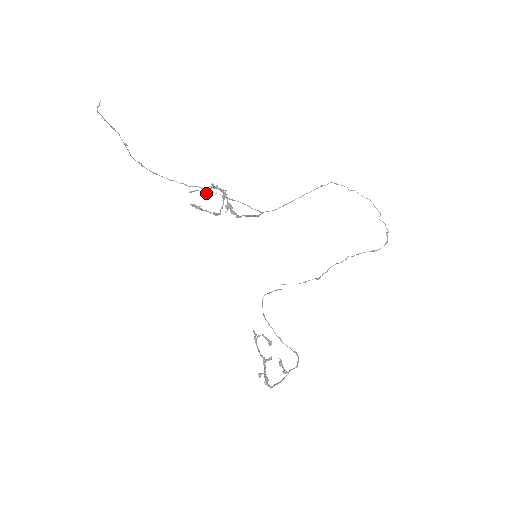
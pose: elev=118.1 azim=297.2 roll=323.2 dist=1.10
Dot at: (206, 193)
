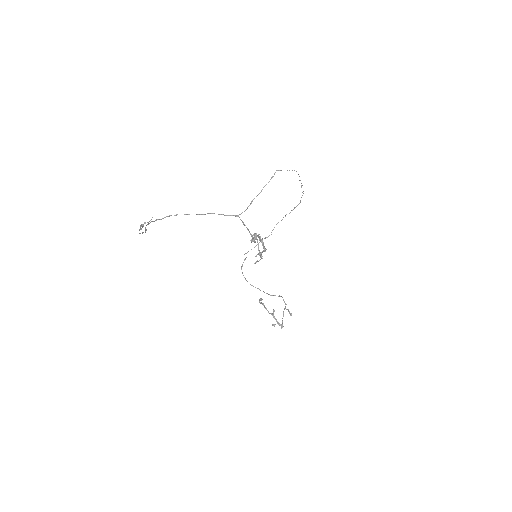
Dot at: (265, 250)
